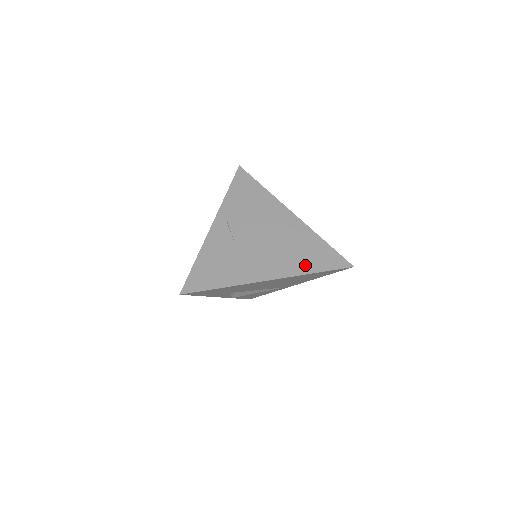
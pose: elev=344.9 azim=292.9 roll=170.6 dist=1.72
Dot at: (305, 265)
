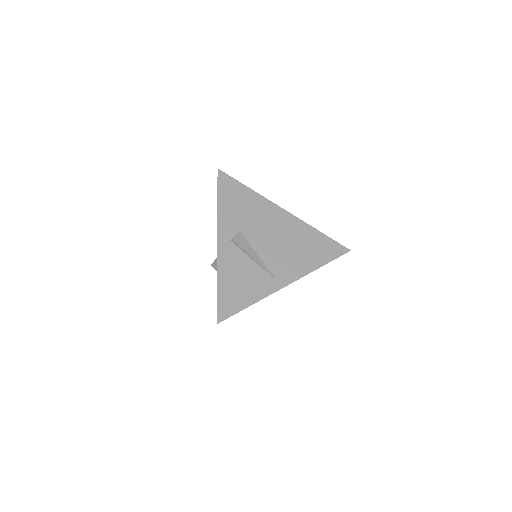
Dot at: occluded
